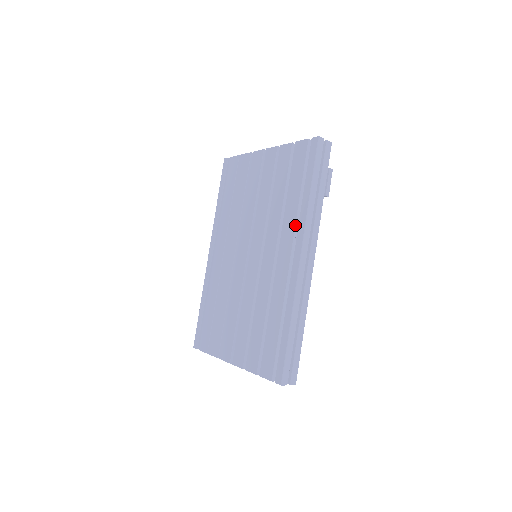
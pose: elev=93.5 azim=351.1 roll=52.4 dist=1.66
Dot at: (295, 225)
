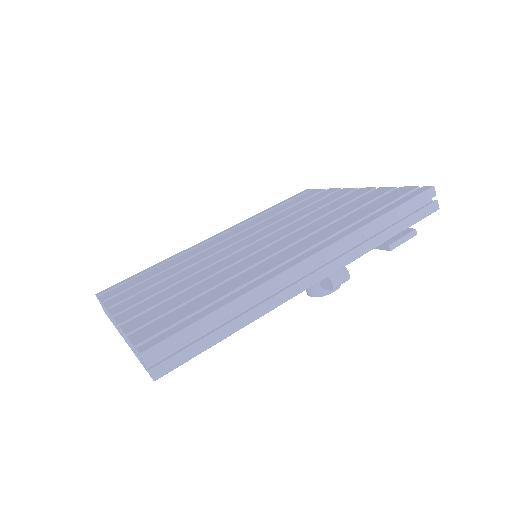
Dot at: (334, 233)
